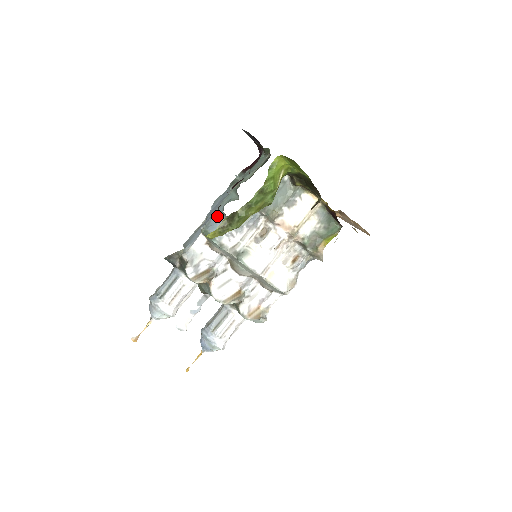
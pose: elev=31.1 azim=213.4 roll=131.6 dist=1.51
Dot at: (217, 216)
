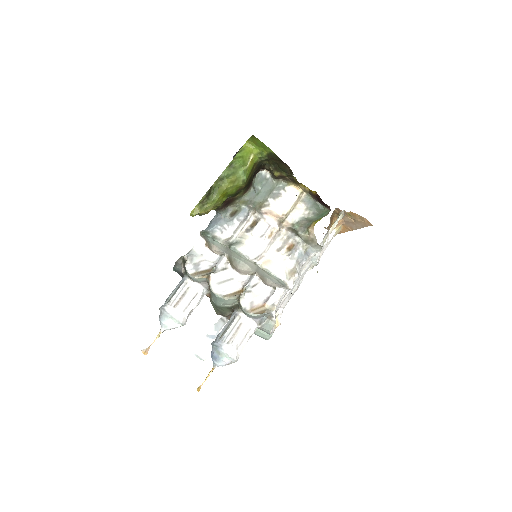
Dot at: (213, 219)
